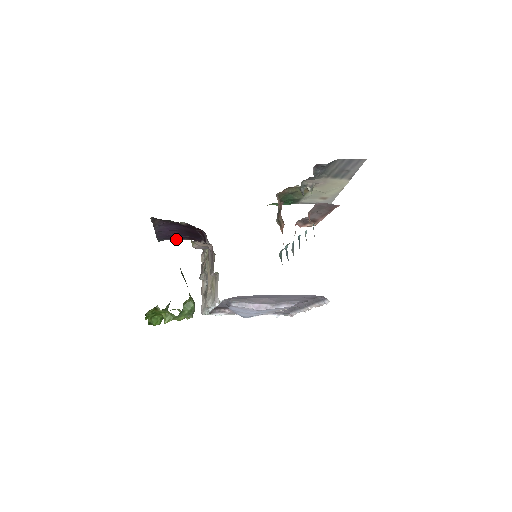
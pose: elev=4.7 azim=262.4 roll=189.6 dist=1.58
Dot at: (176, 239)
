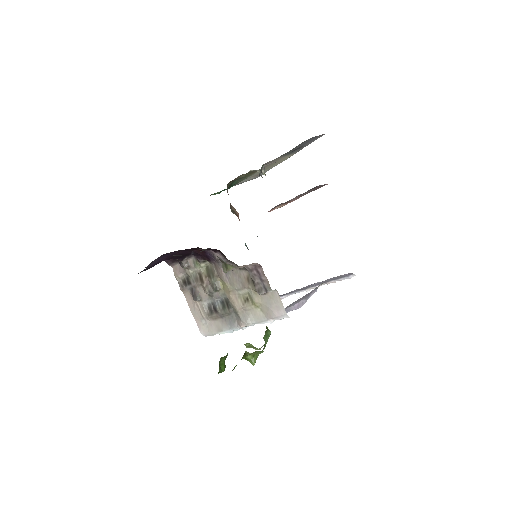
Dot at: occluded
